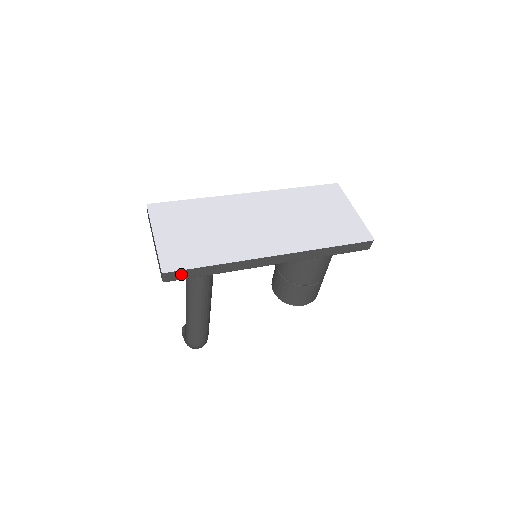
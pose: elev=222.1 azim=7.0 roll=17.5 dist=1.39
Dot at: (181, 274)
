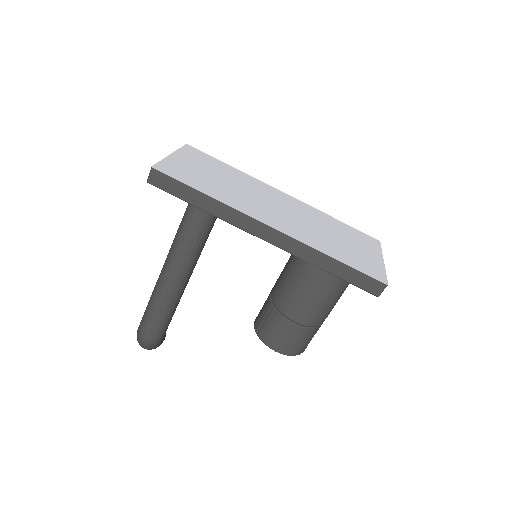
Dot at: (168, 182)
